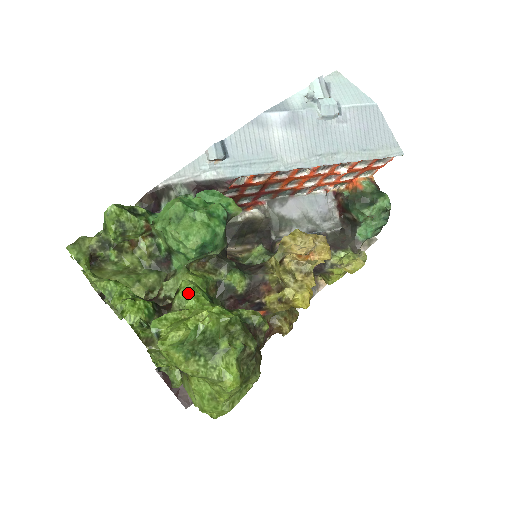
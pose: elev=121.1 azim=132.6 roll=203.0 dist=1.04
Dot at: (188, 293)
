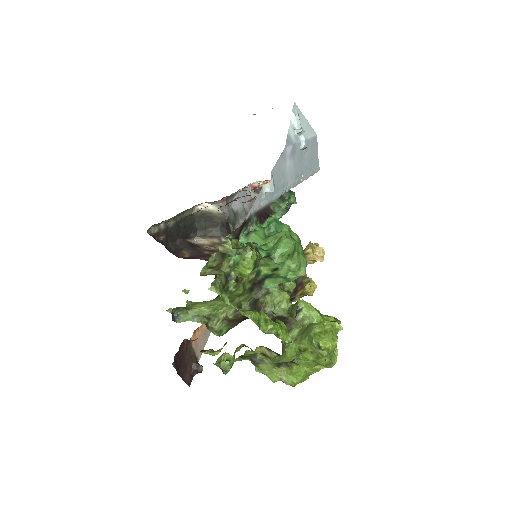
Dot at: (313, 311)
